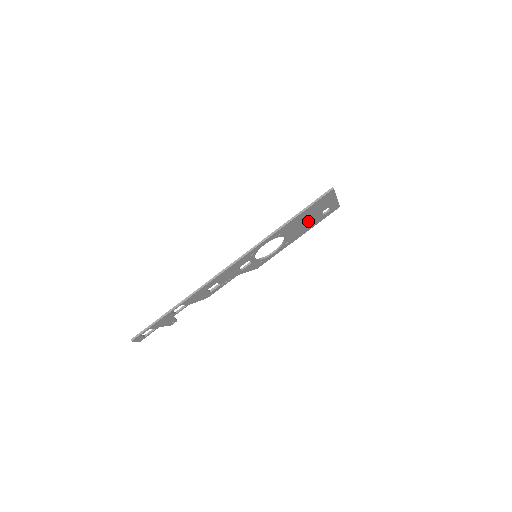
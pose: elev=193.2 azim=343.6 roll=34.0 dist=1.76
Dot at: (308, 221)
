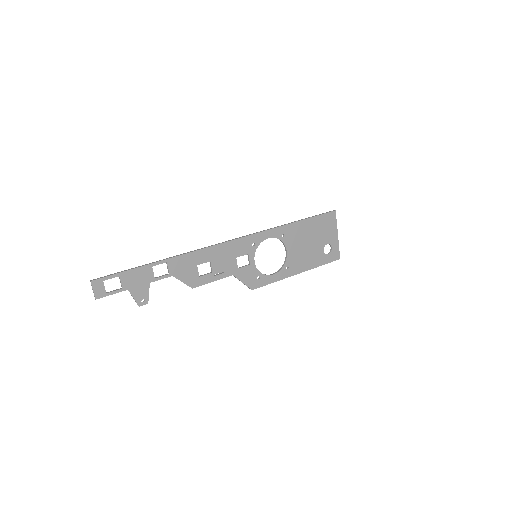
Dot at: (310, 247)
